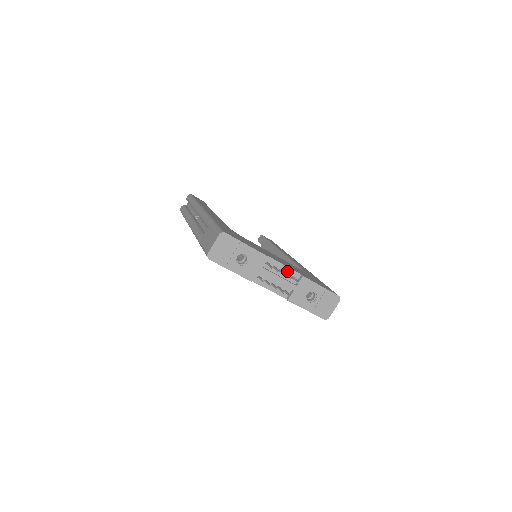
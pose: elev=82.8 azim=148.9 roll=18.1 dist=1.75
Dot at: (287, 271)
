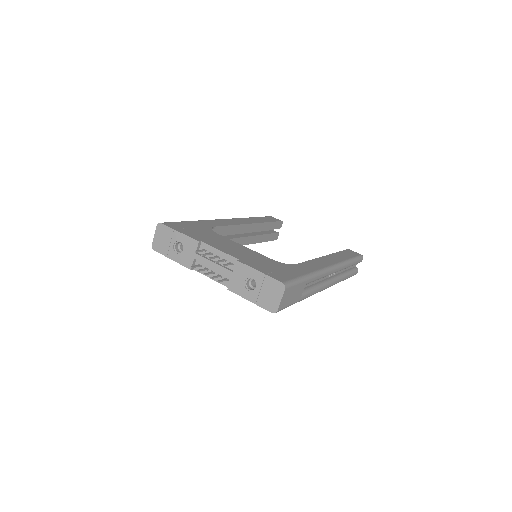
Dot at: (224, 257)
